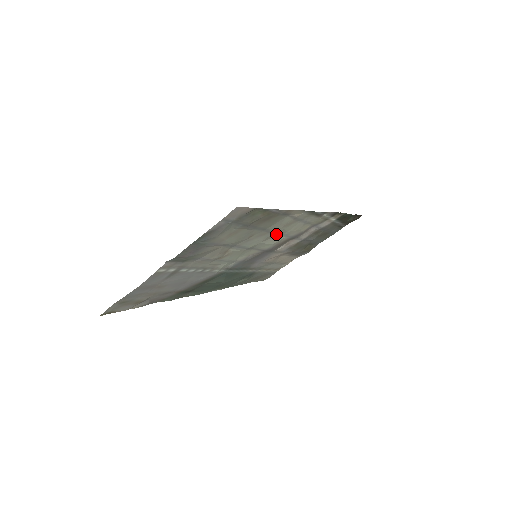
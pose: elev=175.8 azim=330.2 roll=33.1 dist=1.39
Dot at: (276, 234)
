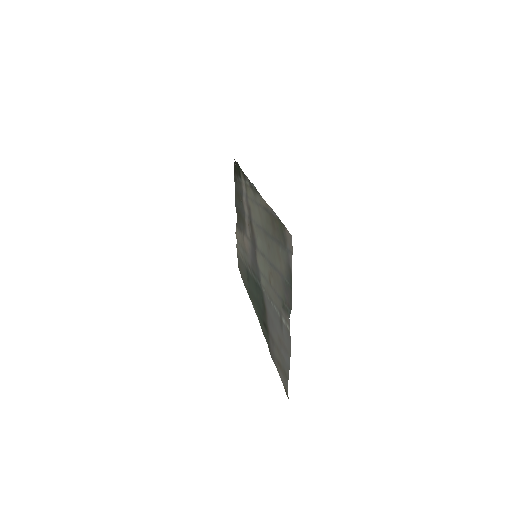
Dot at: (258, 229)
